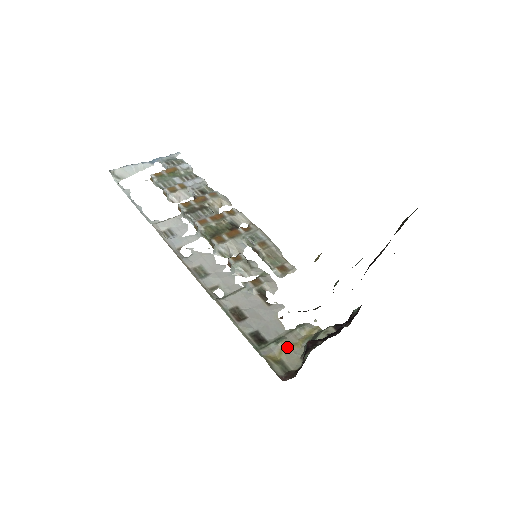
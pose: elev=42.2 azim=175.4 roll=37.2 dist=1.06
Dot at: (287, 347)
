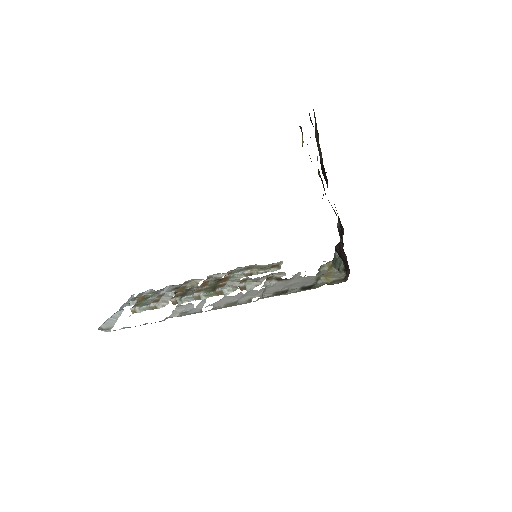
Dot at: (327, 276)
